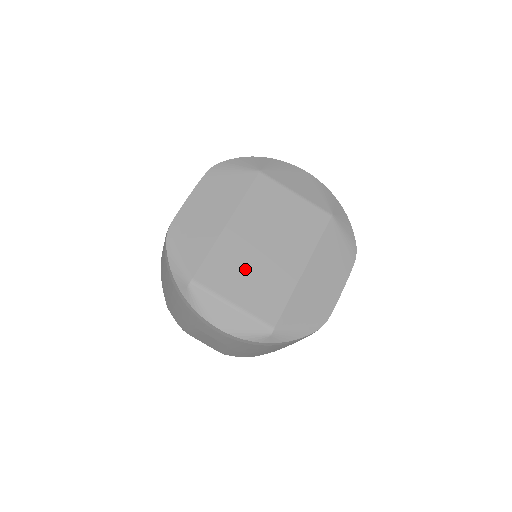
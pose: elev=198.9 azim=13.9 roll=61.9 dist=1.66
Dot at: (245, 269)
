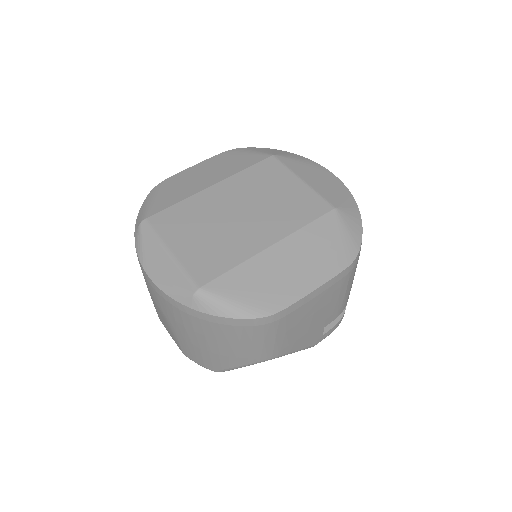
Dot at: (203, 226)
